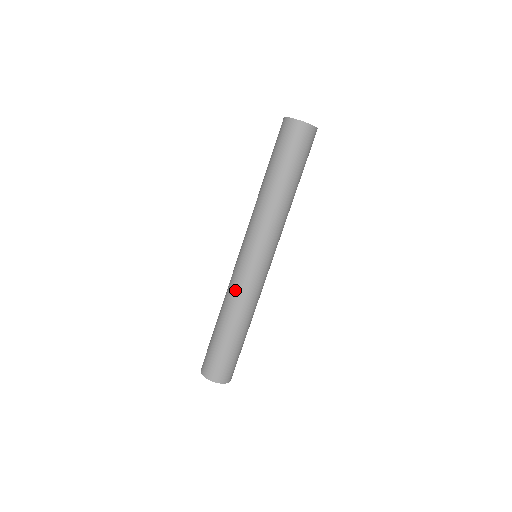
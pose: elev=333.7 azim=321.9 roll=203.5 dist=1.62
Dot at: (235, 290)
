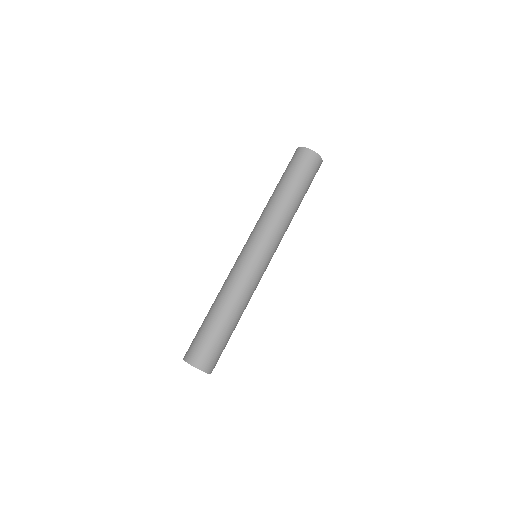
Dot at: occluded
